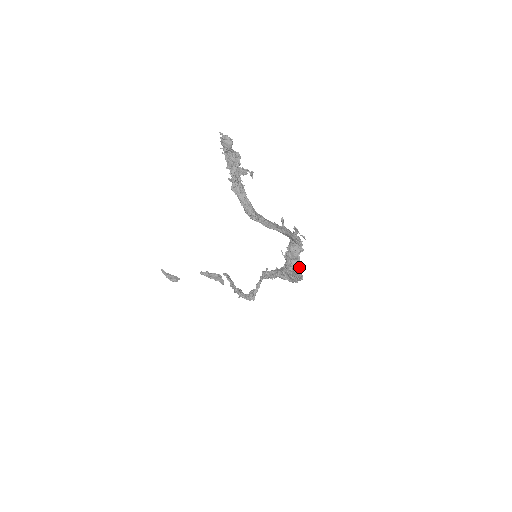
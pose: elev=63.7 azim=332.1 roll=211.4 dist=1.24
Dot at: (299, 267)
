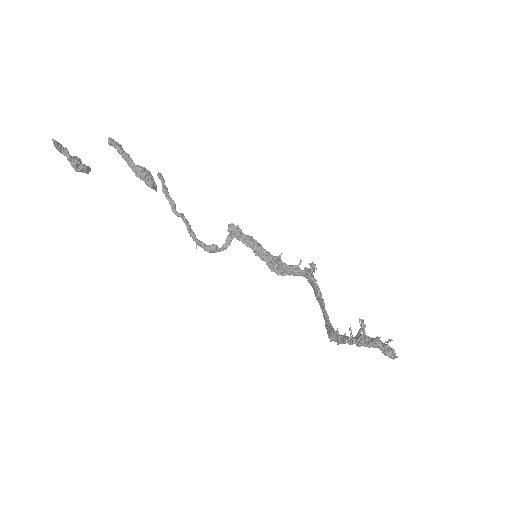
Dot at: occluded
